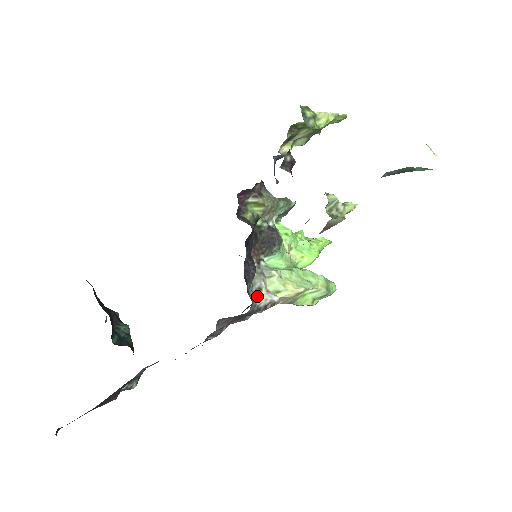
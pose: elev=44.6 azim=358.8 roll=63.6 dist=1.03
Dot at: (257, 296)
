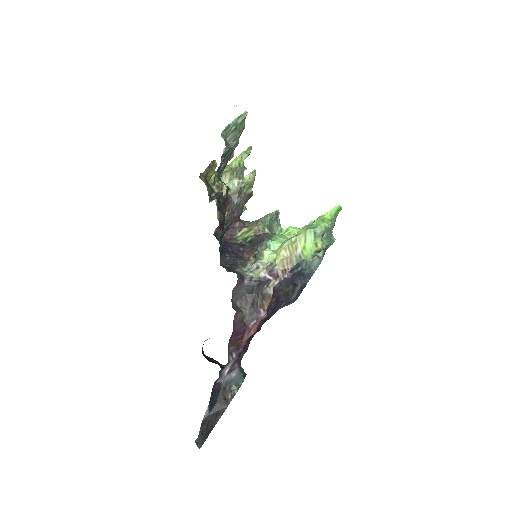
Dot at: (256, 273)
